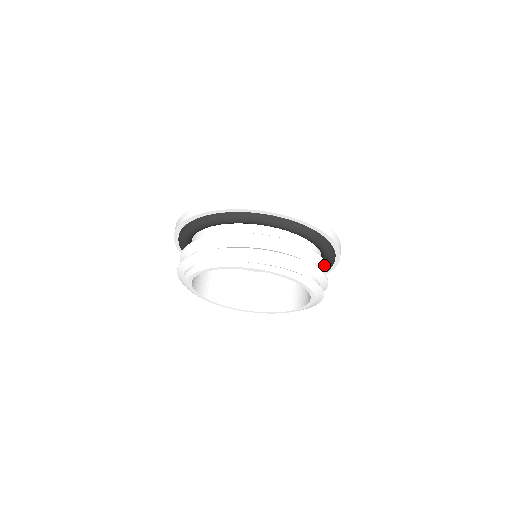
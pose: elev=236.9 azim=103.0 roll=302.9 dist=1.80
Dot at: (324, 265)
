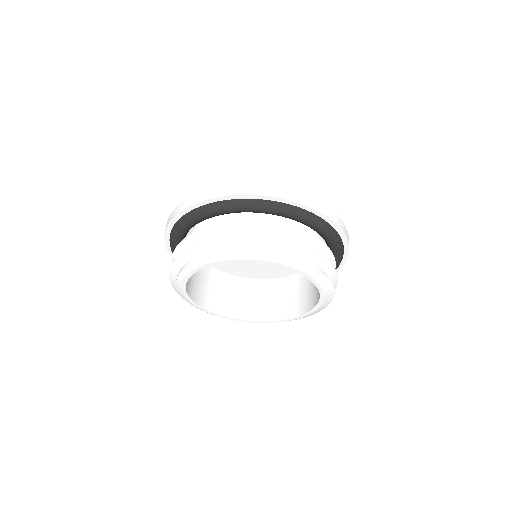
Dot at: (332, 257)
